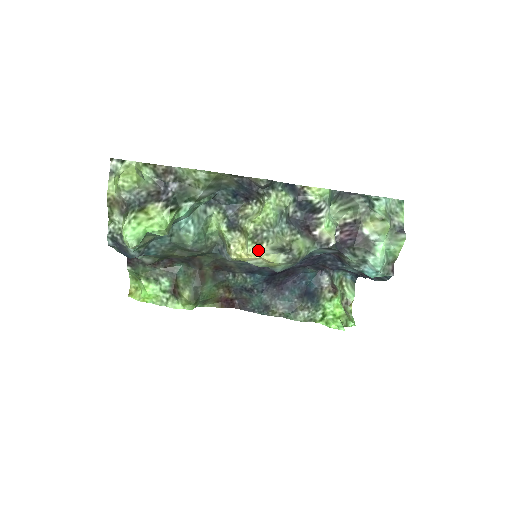
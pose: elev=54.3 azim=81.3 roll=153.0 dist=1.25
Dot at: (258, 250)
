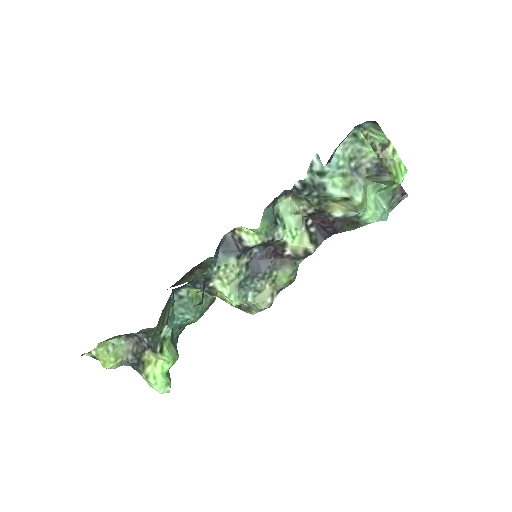
Dot at: occluded
